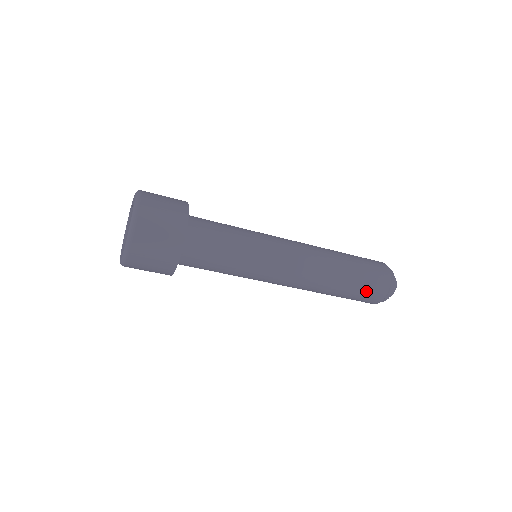
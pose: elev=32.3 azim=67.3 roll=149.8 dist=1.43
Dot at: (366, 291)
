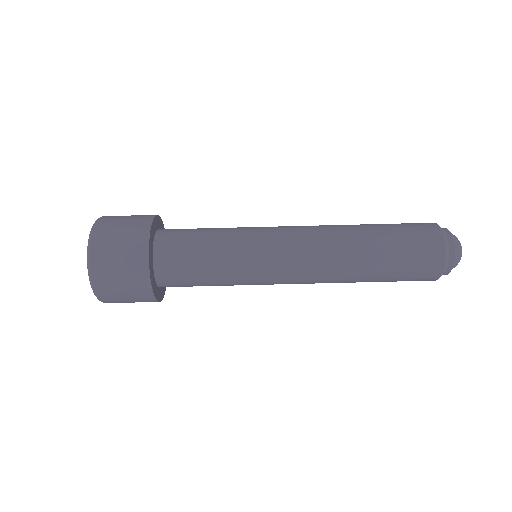
Dot at: (403, 224)
